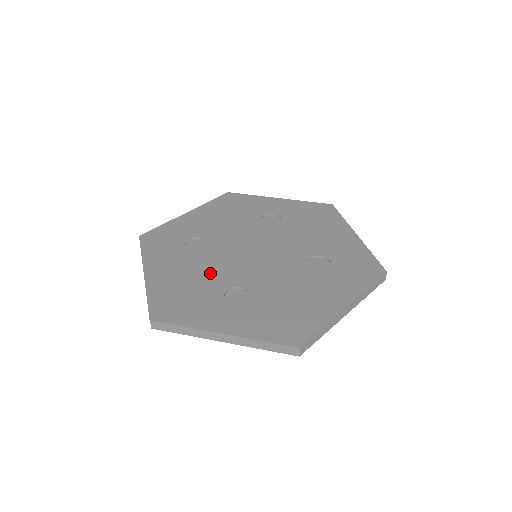
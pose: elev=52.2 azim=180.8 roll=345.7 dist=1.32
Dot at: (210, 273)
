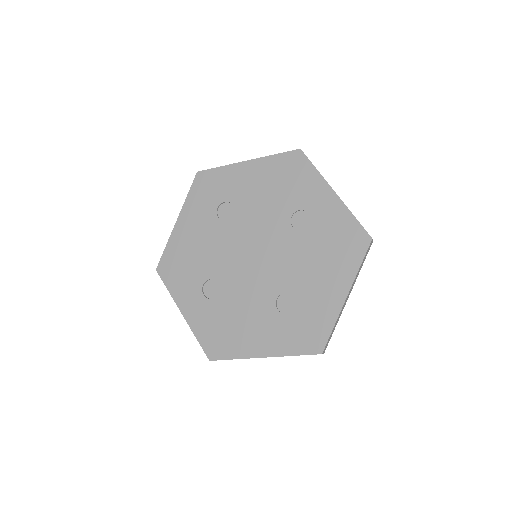
Dot at: (211, 254)
